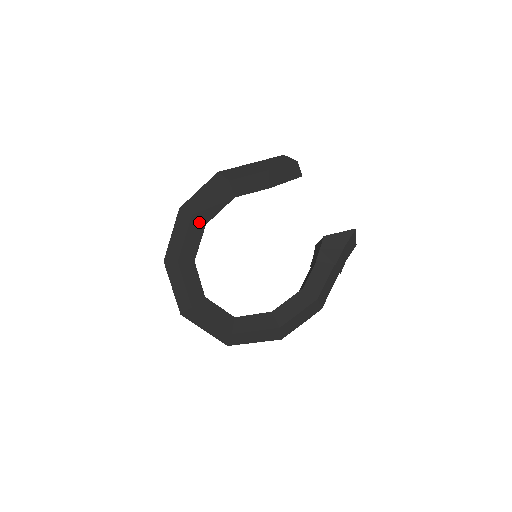
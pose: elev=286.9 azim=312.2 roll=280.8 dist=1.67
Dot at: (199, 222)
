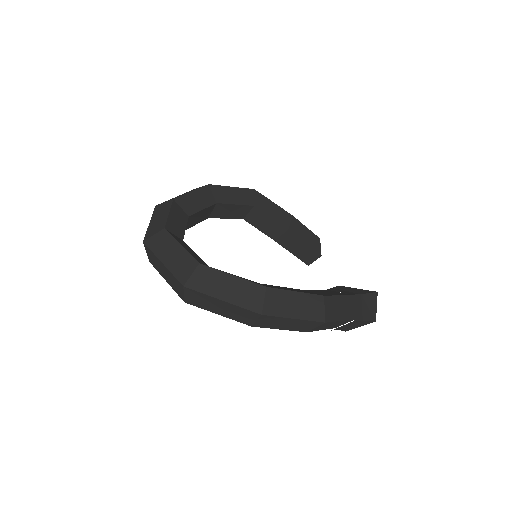
Dot at: (211, 195)
